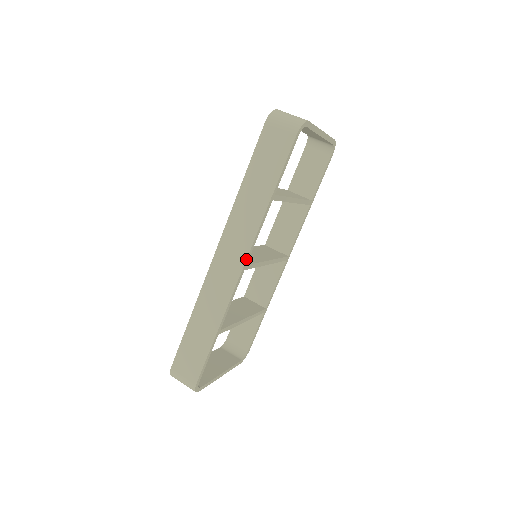
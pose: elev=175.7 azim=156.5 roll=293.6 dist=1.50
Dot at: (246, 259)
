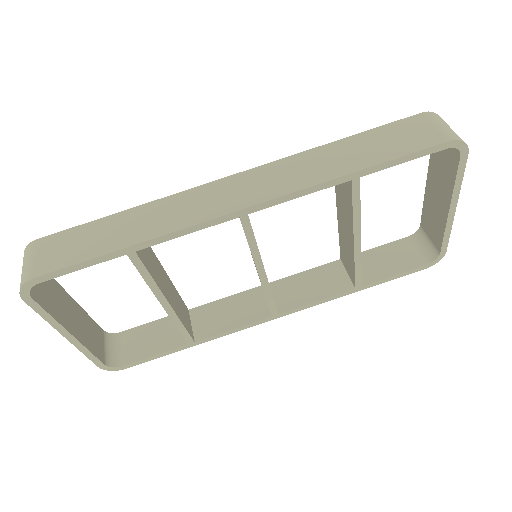
Dot at: (256, 204)
